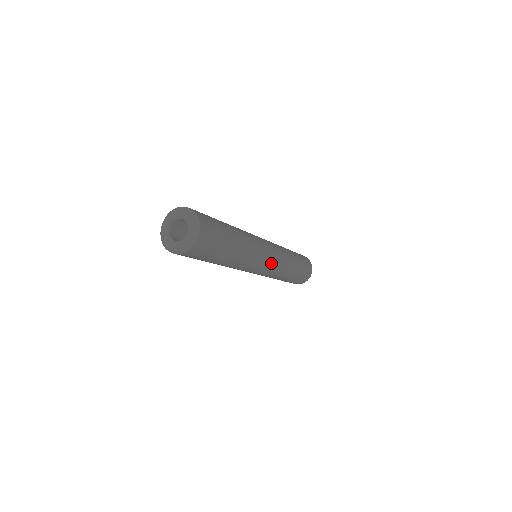
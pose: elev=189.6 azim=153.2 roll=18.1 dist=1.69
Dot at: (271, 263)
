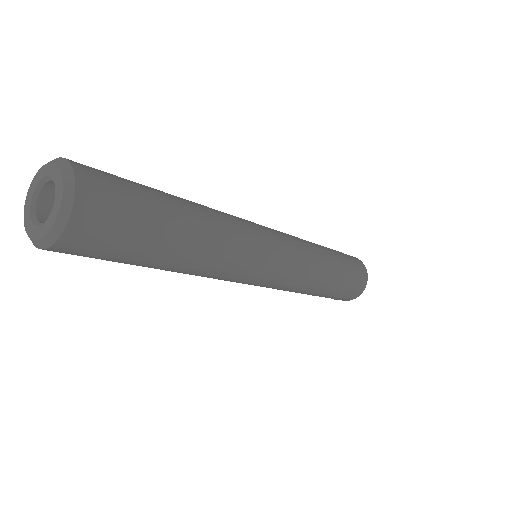
Dot at: (275, 274)
